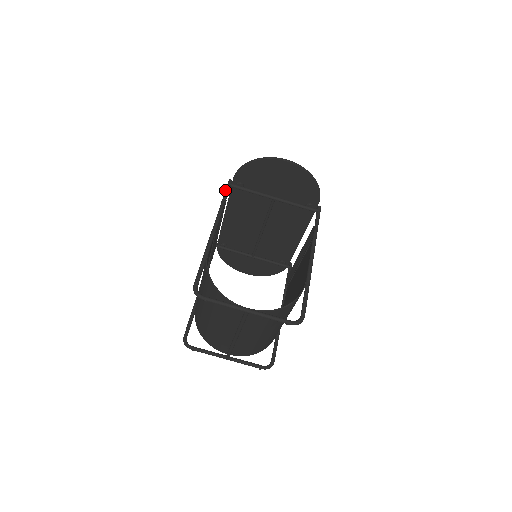
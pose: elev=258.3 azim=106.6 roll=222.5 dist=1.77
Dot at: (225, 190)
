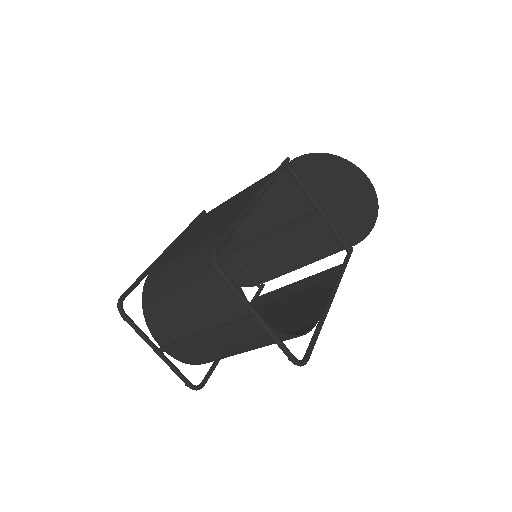
Dot at: (281, 165)
